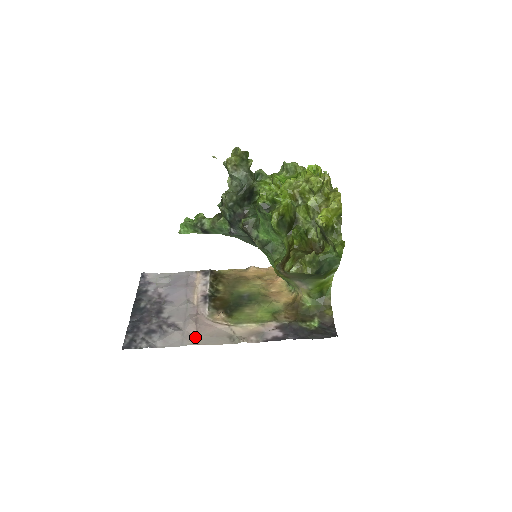
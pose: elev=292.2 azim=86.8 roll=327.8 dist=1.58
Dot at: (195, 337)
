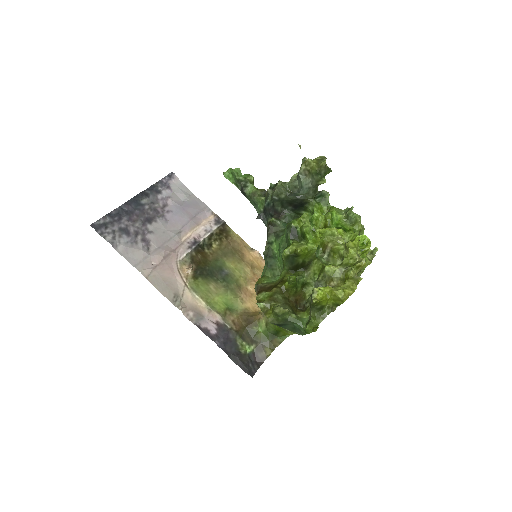
Dot at: (151, 269)
